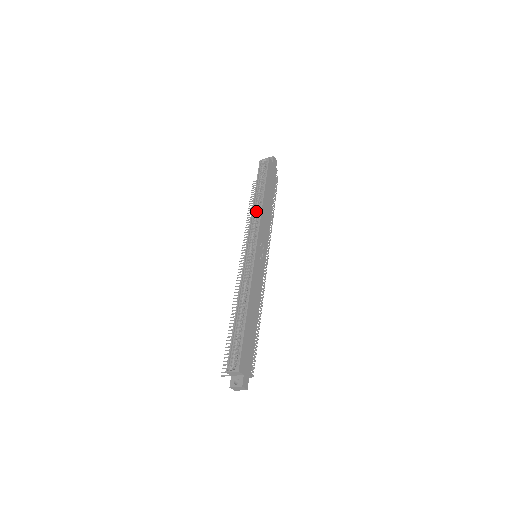
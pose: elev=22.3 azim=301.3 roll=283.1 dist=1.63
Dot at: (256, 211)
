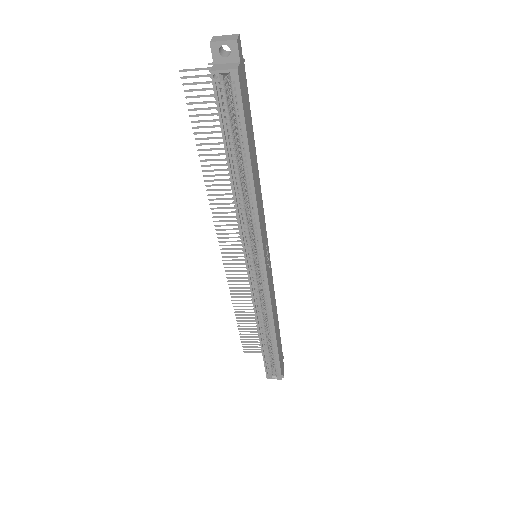
Dot at: (243, 204)
